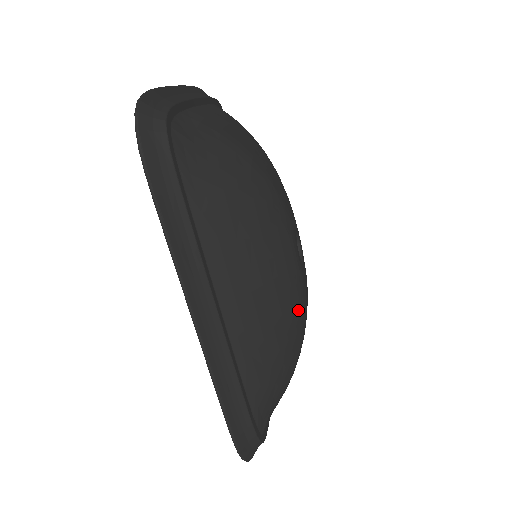
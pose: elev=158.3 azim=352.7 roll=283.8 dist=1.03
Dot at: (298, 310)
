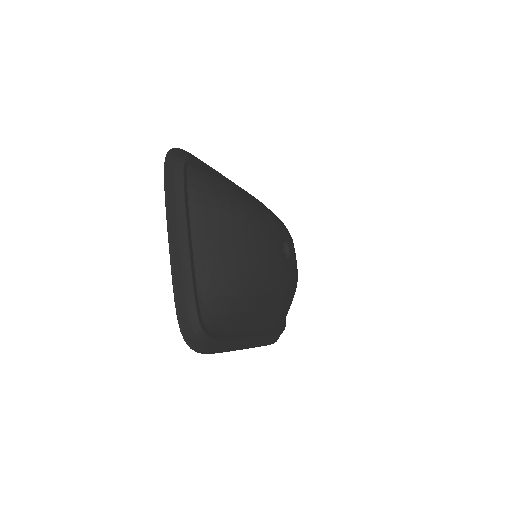
Dot at: (294, 285)
